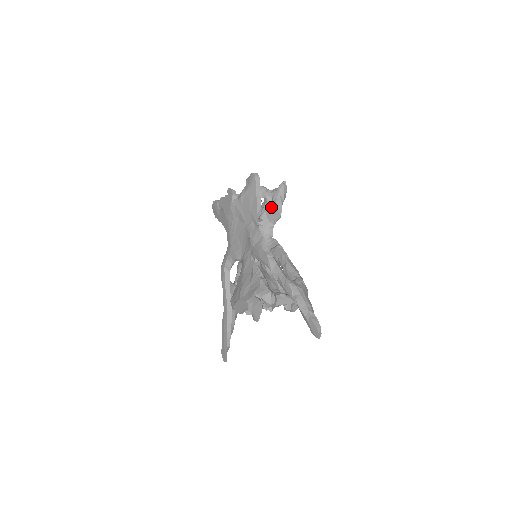
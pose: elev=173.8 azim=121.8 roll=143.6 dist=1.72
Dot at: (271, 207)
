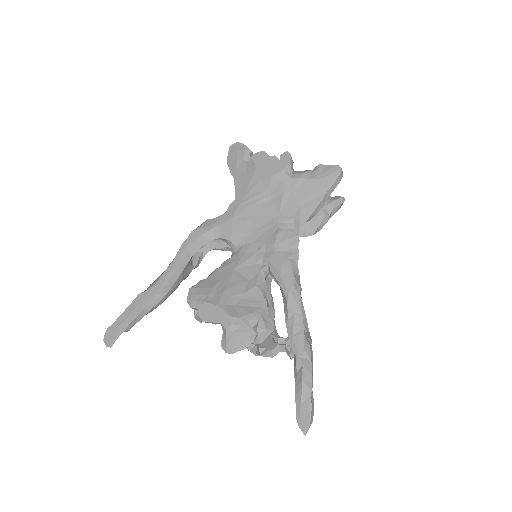
Dot at: occluded
